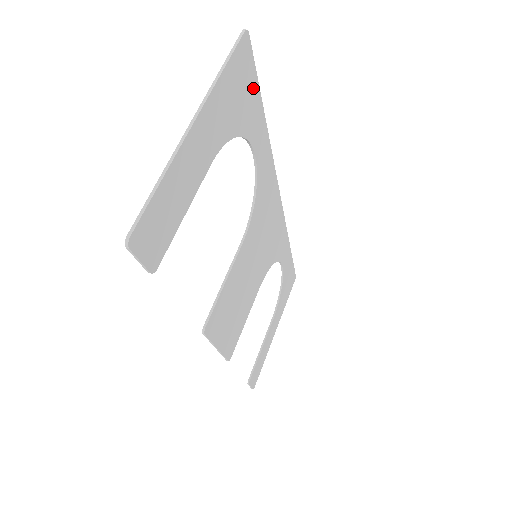
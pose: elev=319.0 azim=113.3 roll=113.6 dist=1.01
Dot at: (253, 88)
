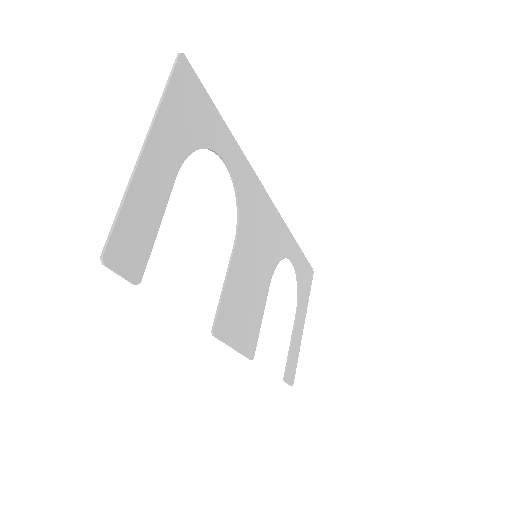
Dot at: (205, 102)
